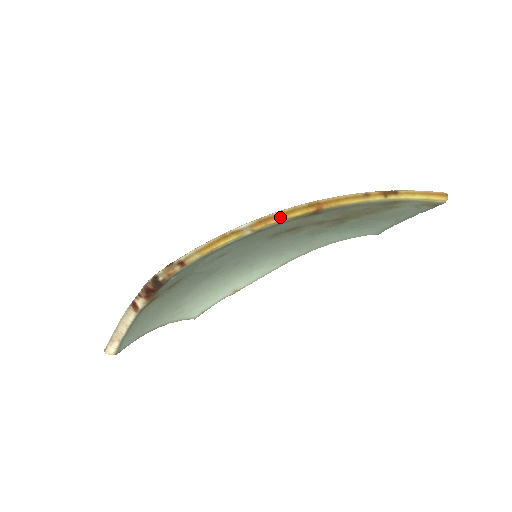
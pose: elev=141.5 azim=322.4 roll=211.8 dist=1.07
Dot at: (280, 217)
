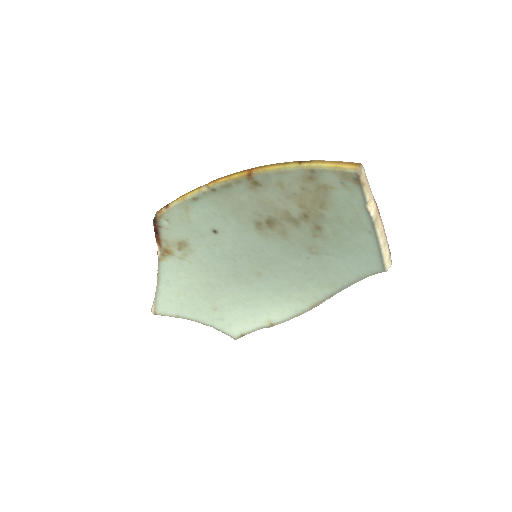
Dot at: (225, 177)
